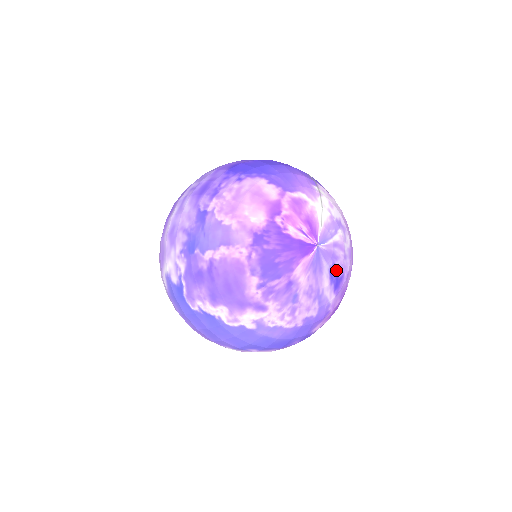
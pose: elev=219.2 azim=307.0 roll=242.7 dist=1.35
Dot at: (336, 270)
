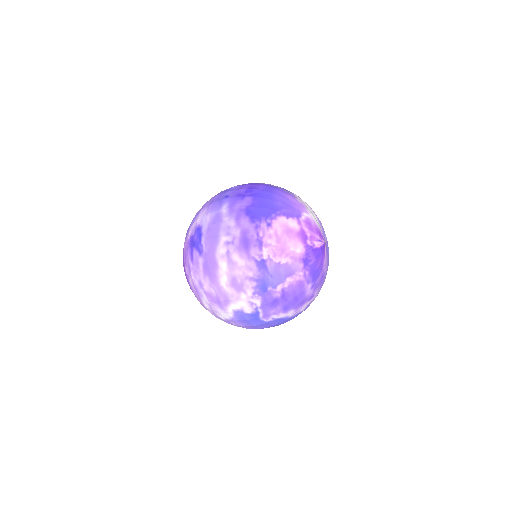
Dot at: occluded
